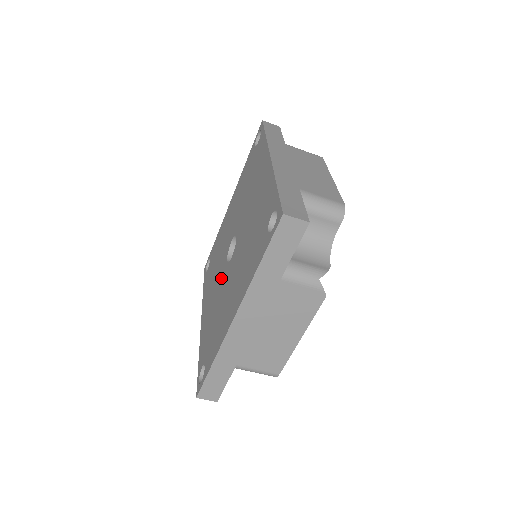
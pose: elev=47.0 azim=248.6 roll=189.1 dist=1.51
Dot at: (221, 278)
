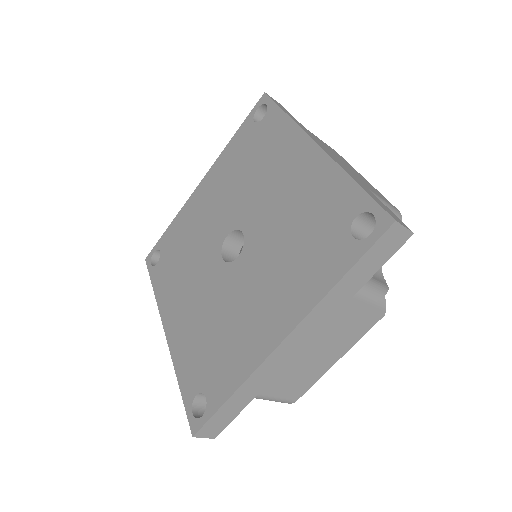
Dot at: (213, 281)
